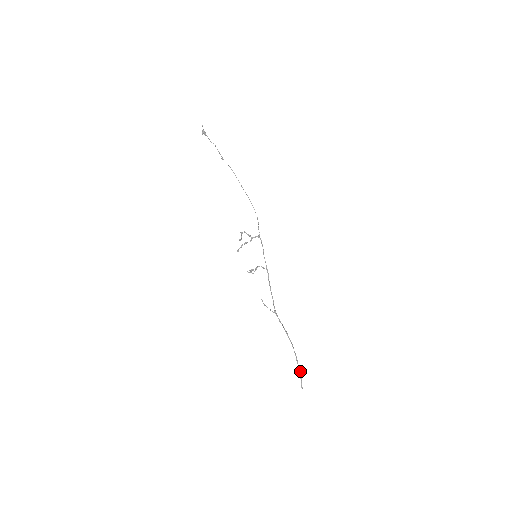
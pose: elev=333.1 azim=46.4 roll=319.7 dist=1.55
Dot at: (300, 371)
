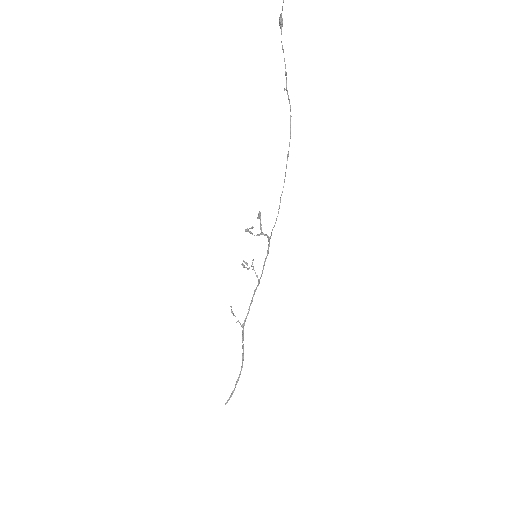
Dot at: occluded
